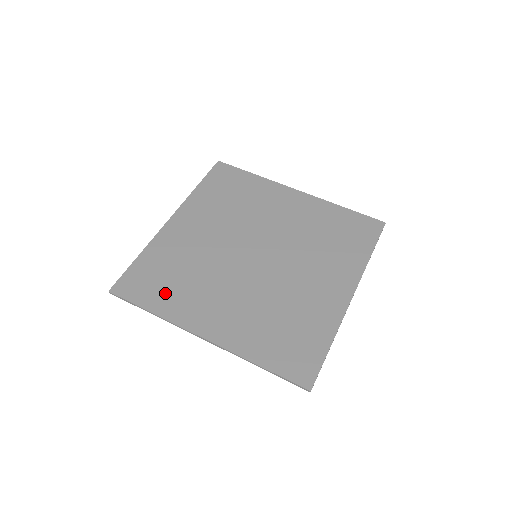
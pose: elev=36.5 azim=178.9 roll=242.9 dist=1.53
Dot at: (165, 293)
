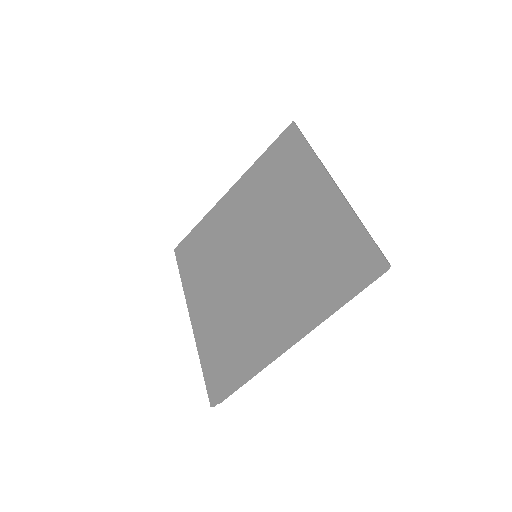
Dot at: (239, 357)
